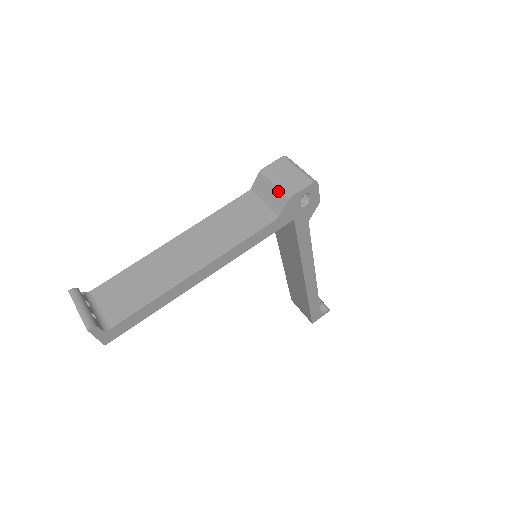
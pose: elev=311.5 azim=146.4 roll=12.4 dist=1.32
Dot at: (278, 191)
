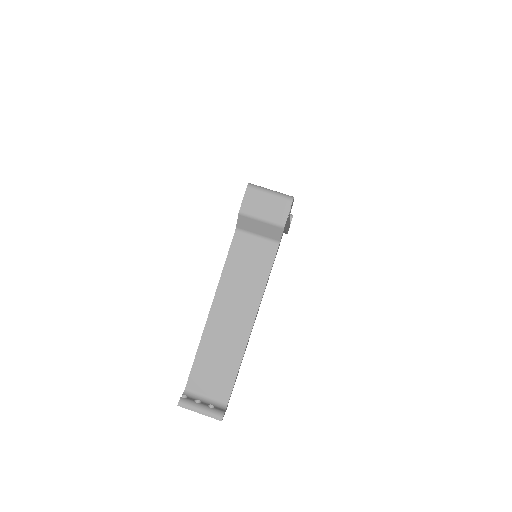
Dot at: (269, 225)
